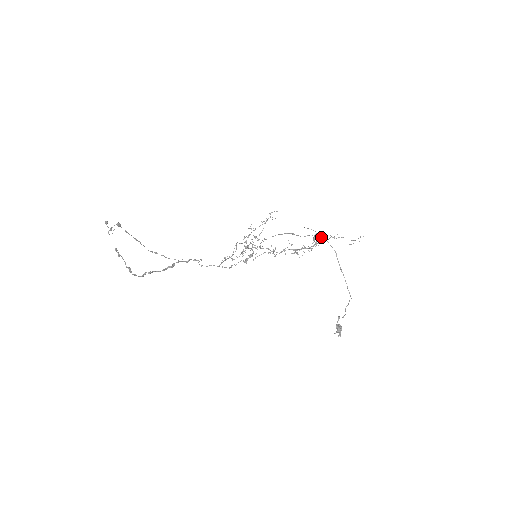
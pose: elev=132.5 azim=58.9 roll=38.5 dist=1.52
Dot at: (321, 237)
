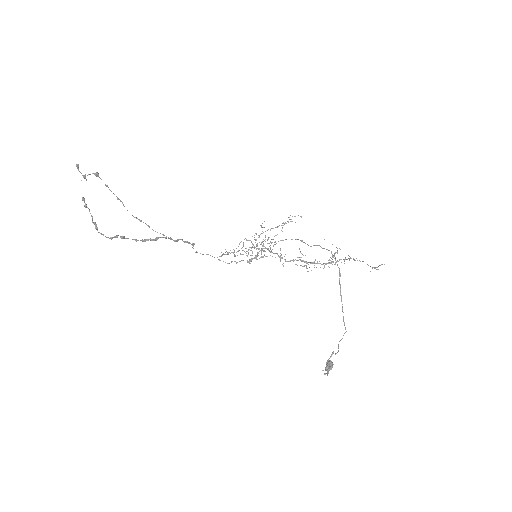
Dot at: (328, 250)
